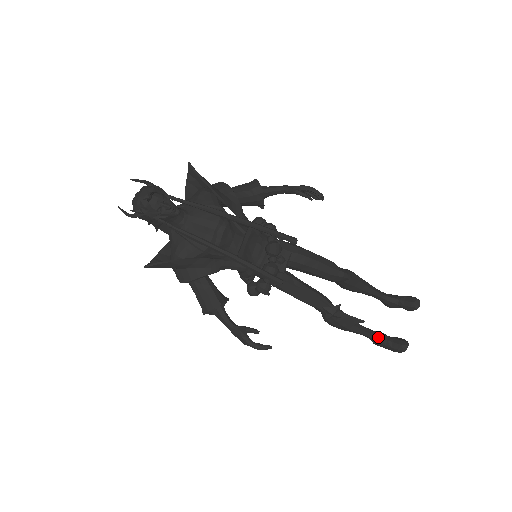
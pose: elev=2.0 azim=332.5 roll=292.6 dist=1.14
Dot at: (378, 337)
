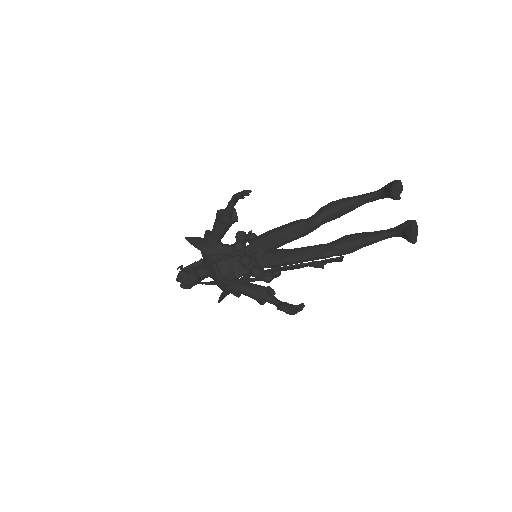
Dot at: (395, 235)
